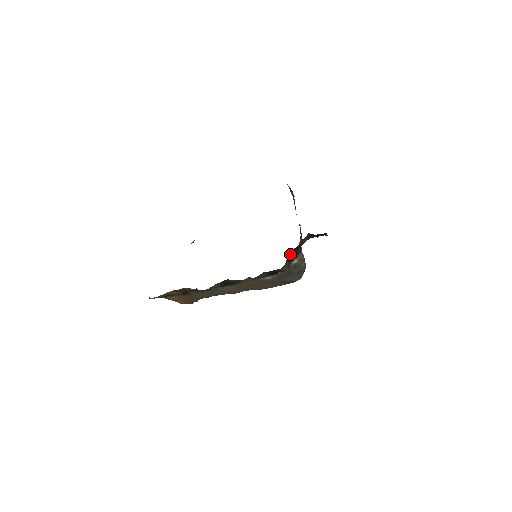
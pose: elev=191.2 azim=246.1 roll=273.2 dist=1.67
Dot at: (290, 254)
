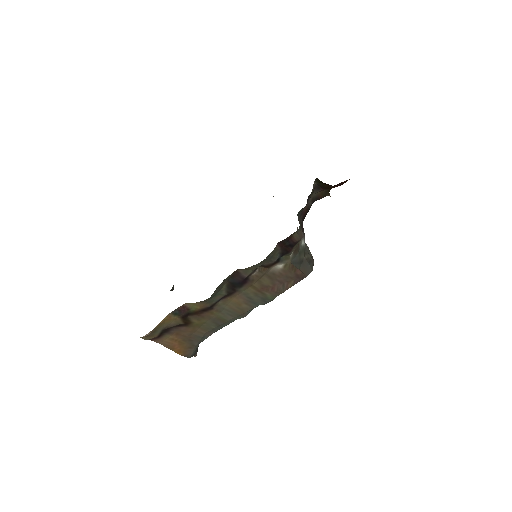
Dot at: (299, 222)
